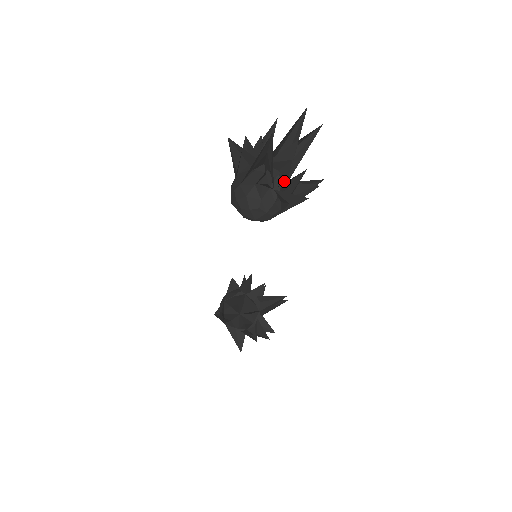
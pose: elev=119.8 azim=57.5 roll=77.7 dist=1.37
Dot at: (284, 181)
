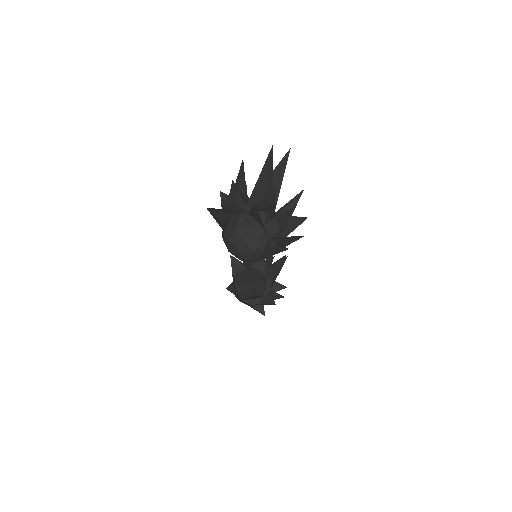
Dot at: occluded
